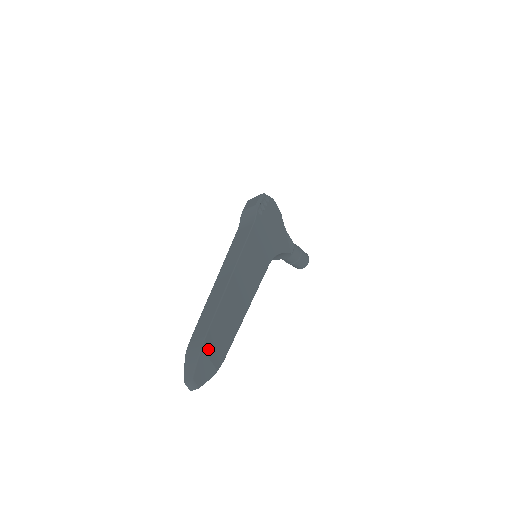
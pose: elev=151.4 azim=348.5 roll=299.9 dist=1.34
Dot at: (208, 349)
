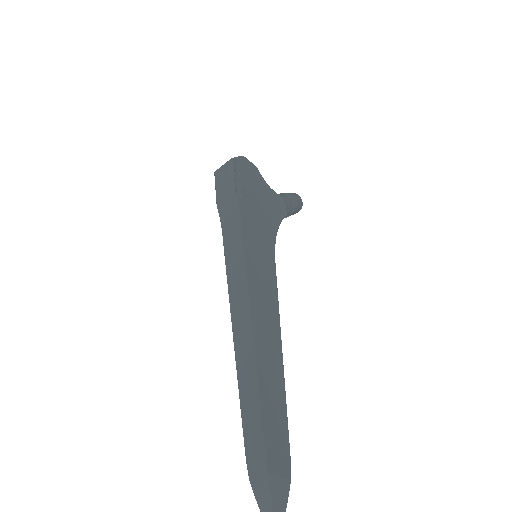
Dot at: (273, 465)
